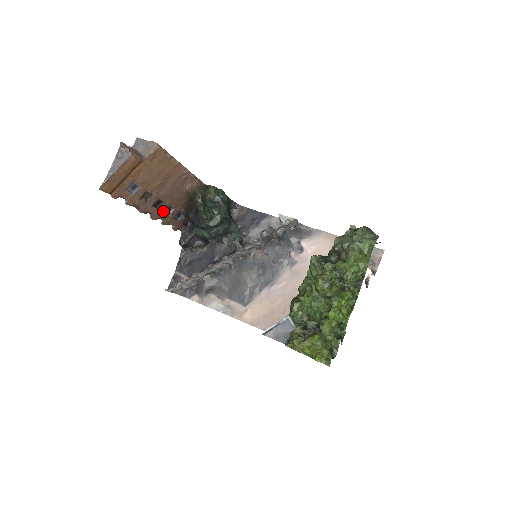
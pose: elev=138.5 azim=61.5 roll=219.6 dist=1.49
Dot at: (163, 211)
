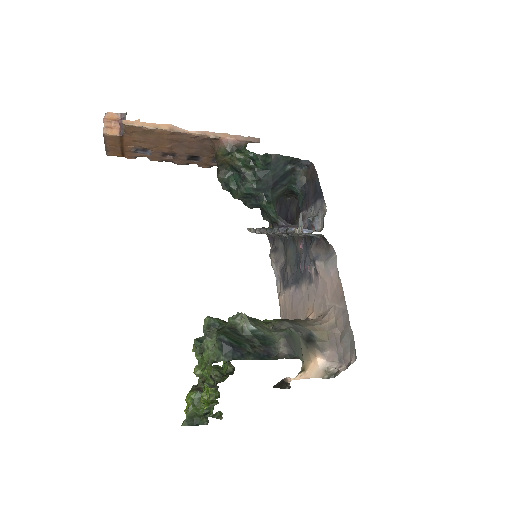
Dot at: (211, 161)
